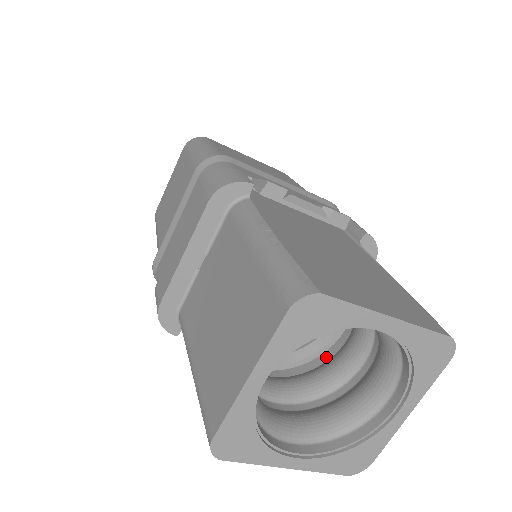
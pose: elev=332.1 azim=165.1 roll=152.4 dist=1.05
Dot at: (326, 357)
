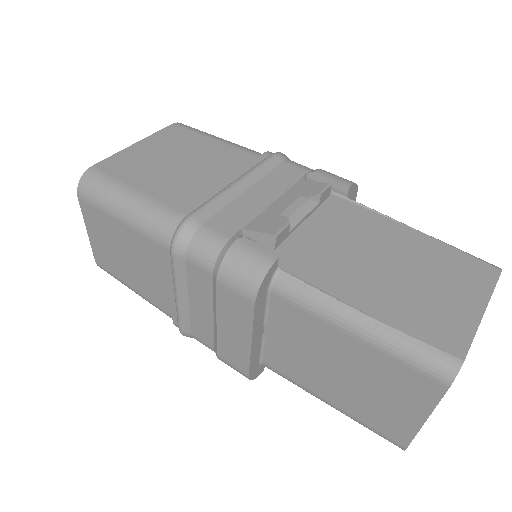
Dot at: occluded
